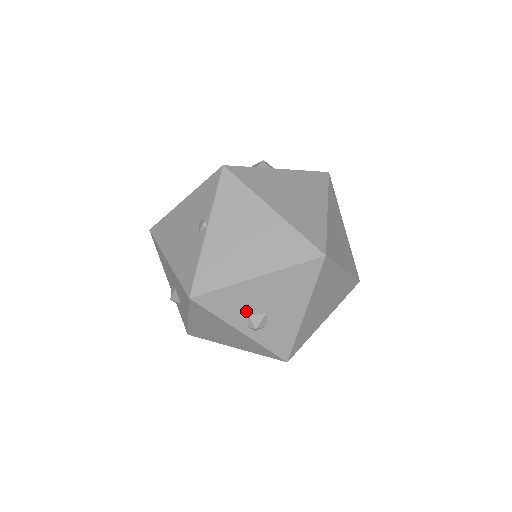
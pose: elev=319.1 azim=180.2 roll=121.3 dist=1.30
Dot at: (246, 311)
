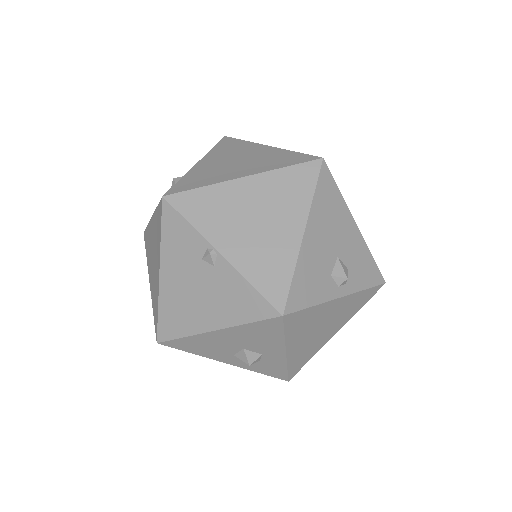
Dot at: (325, 274)
